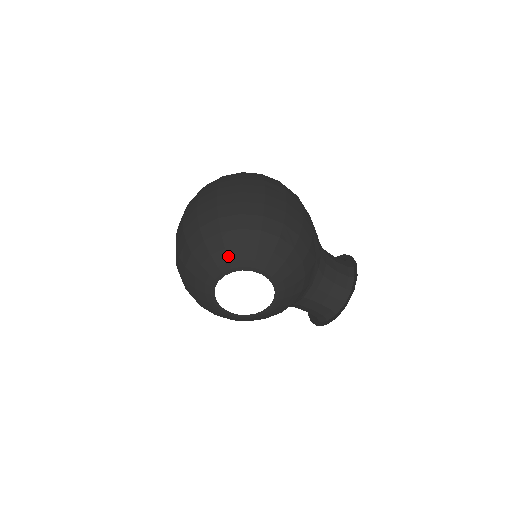
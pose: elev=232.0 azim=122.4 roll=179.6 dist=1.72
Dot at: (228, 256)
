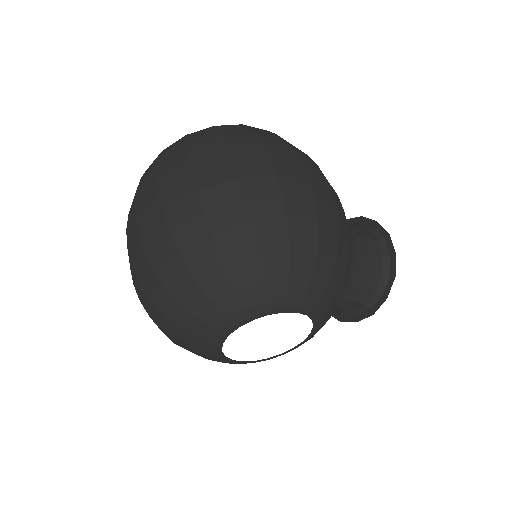
Dot at: (242, 299)
